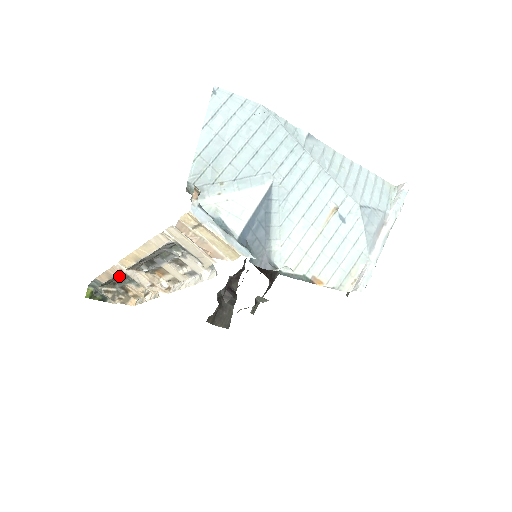
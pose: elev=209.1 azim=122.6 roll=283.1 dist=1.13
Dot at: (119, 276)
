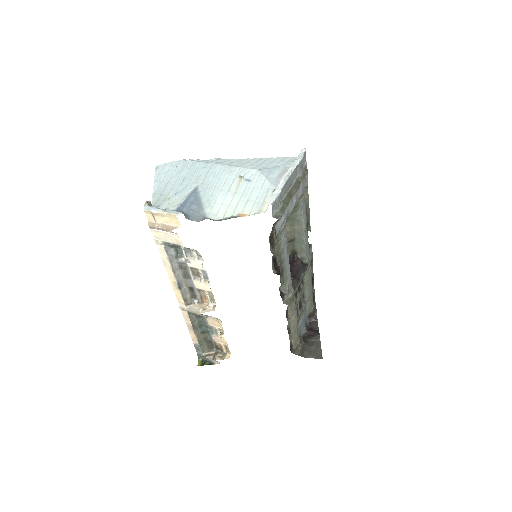
Dot at: (196, 325)
